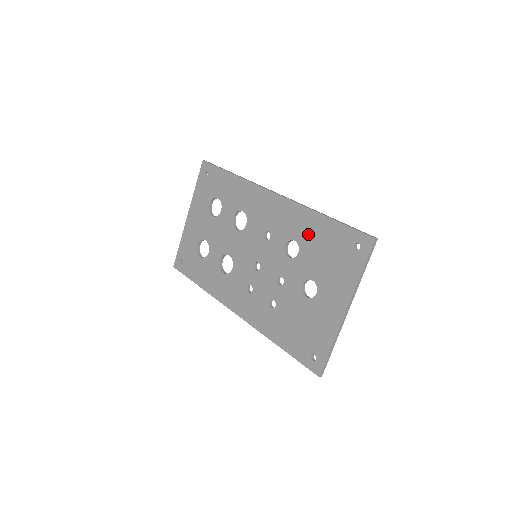
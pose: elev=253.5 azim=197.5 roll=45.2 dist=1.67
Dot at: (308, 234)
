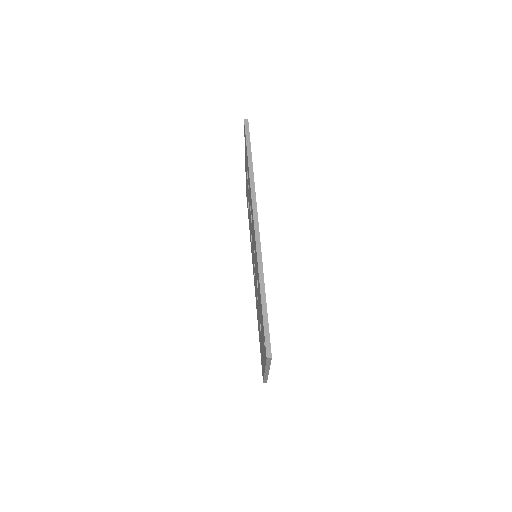
Dot at: occluded
